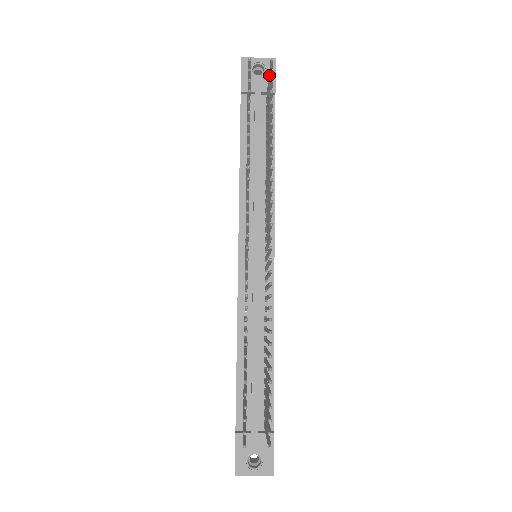
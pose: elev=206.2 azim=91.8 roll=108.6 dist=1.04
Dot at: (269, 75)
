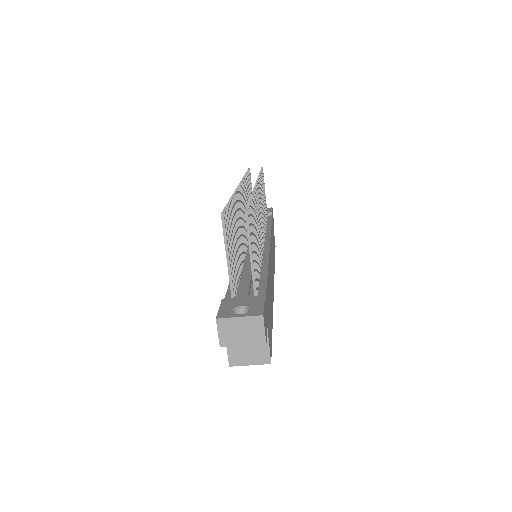
Dot at: occluded
